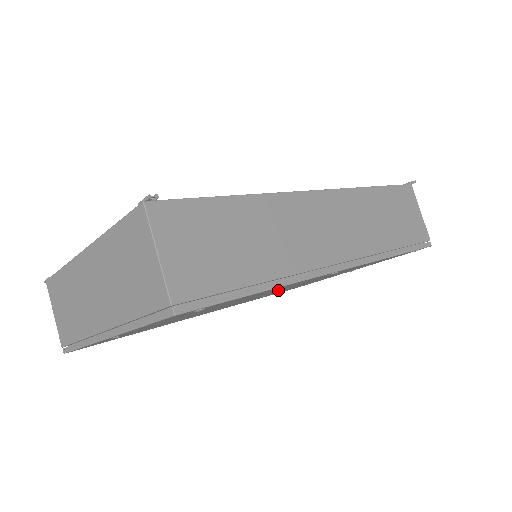
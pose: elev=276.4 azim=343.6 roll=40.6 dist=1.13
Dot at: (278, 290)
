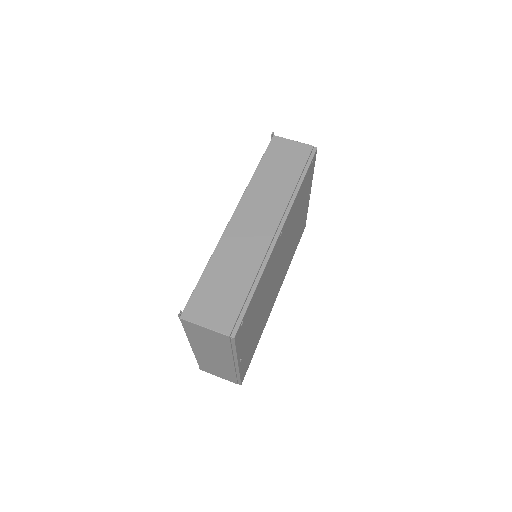
Dot at: (278, 261)
